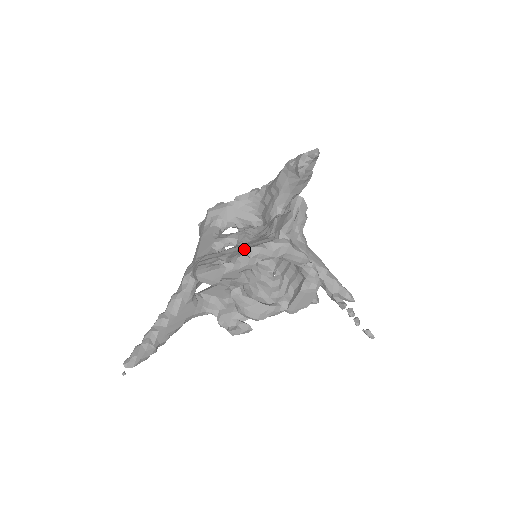
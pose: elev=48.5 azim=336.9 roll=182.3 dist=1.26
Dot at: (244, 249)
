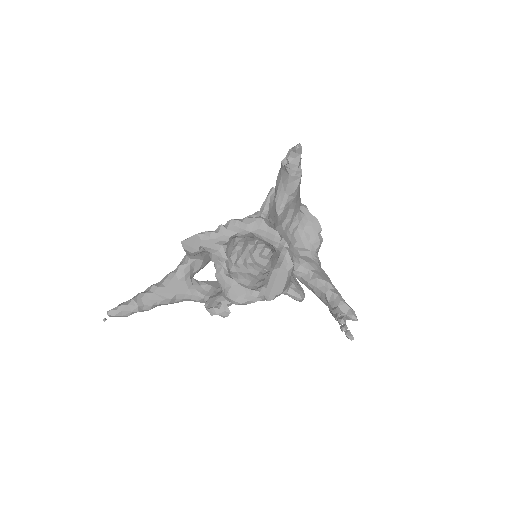
Dot at: occluded
